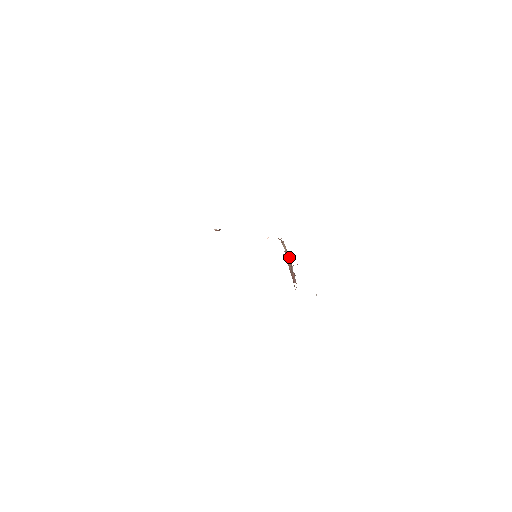
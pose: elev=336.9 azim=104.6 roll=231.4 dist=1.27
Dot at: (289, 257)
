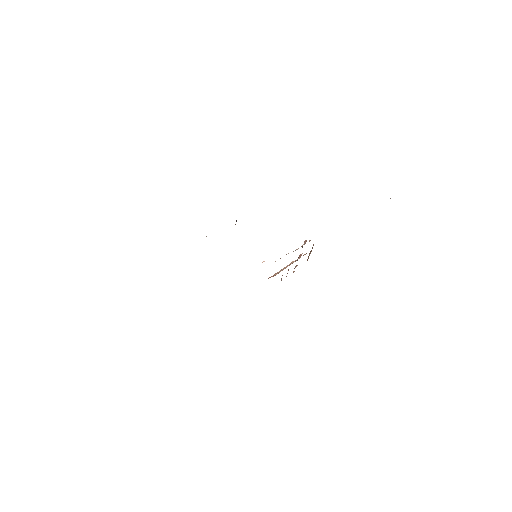
Dot at: occluded
